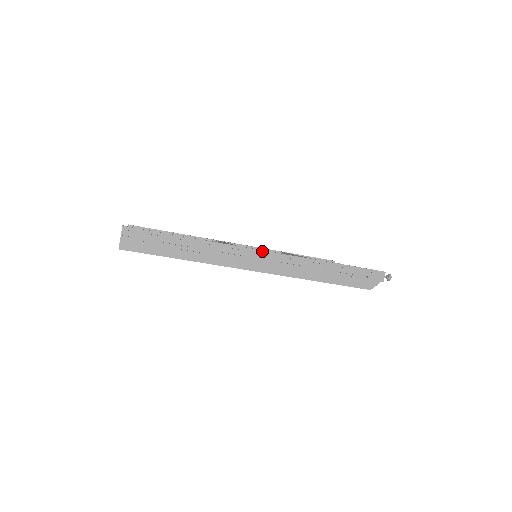
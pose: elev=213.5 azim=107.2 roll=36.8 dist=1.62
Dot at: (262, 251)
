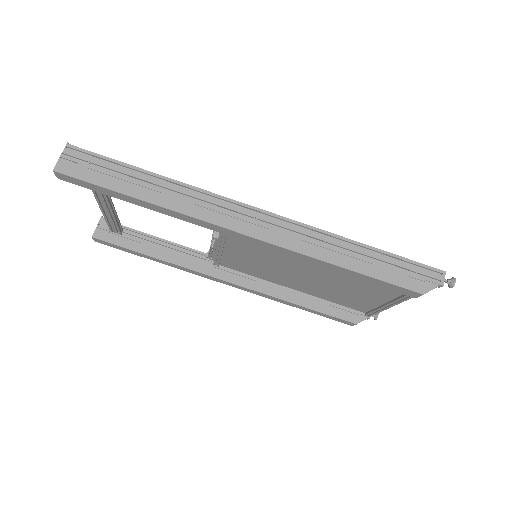
Dot at: (257, 209)
